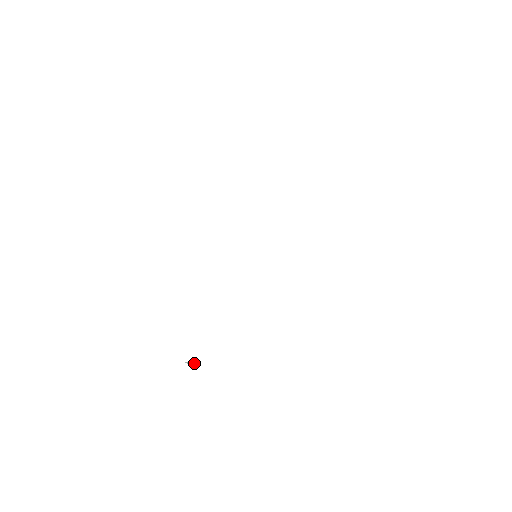
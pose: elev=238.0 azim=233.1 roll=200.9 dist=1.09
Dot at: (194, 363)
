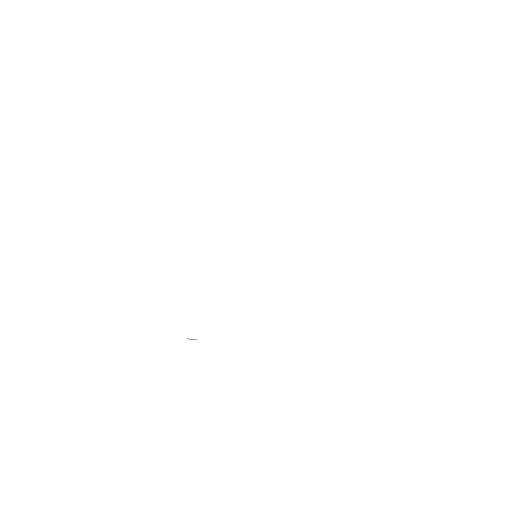
Dot at: (195, 339)
